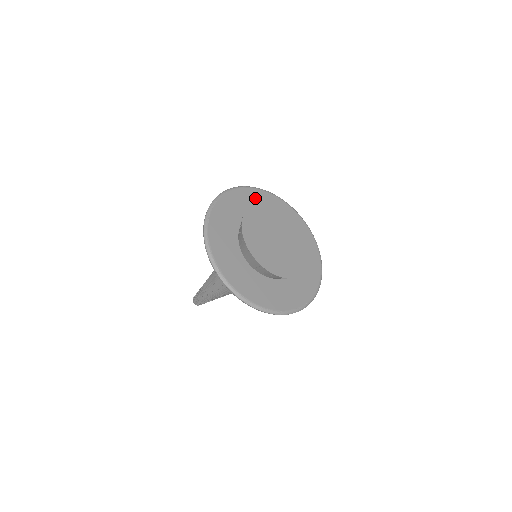
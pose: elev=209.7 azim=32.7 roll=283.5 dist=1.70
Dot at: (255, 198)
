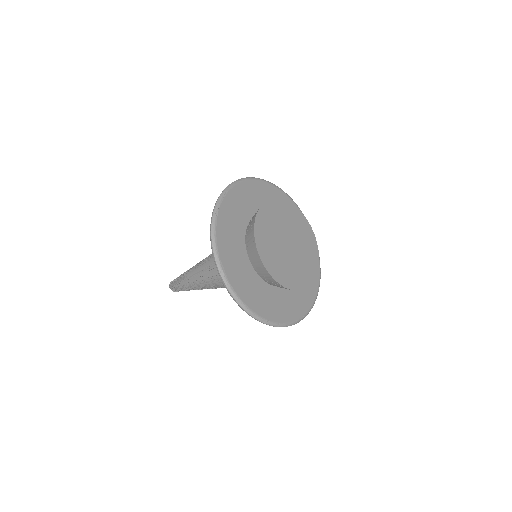
Dot at: (265, 193)
